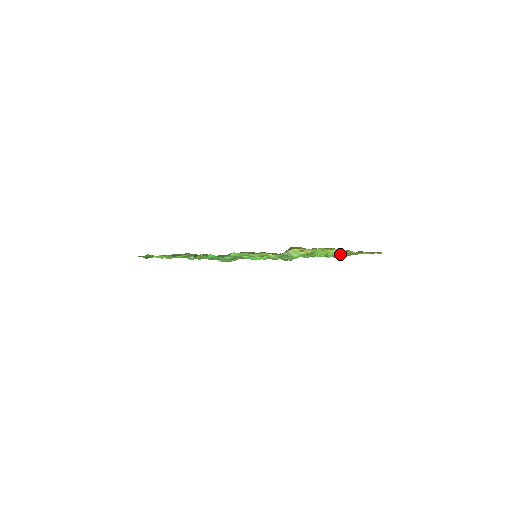
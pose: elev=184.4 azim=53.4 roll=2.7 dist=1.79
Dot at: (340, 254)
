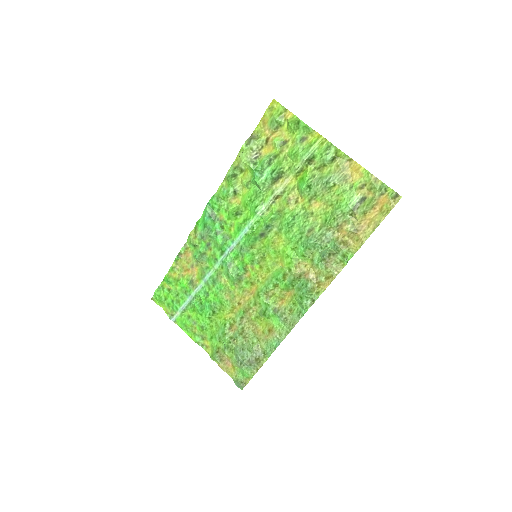
Dot at: (302, 125)
